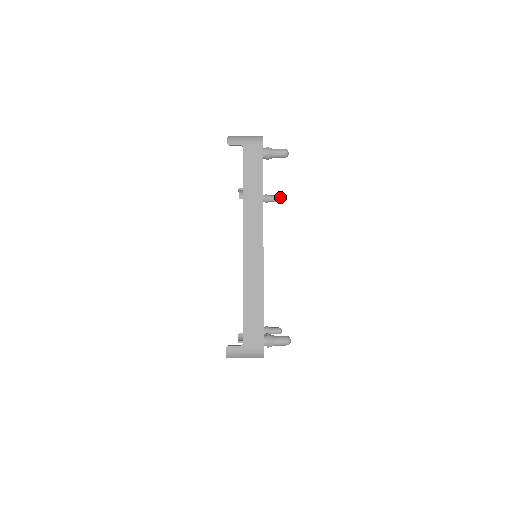
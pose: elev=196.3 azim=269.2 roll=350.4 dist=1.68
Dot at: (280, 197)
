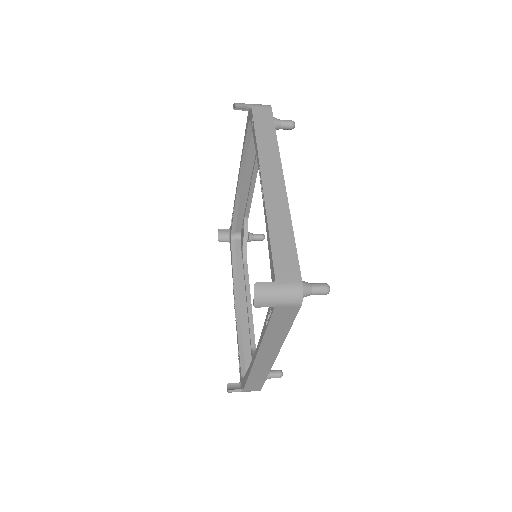
Dot at: (294, 126)
